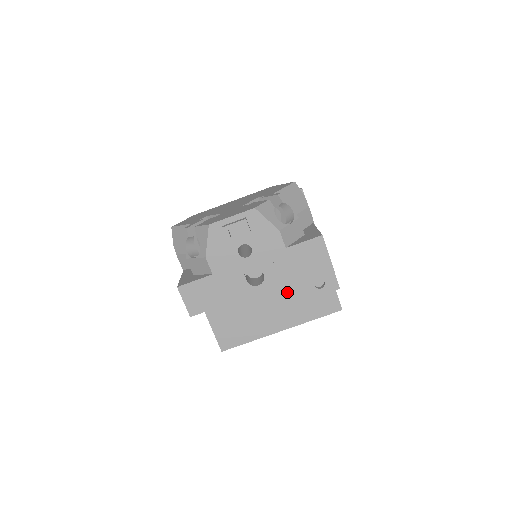
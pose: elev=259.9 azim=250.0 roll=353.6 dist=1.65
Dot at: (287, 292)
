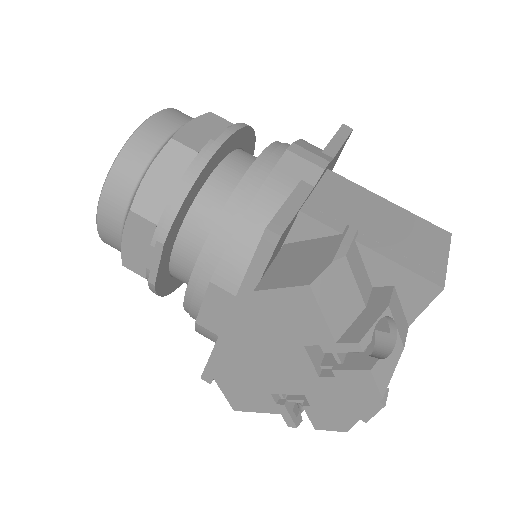
Dot at: occluded
